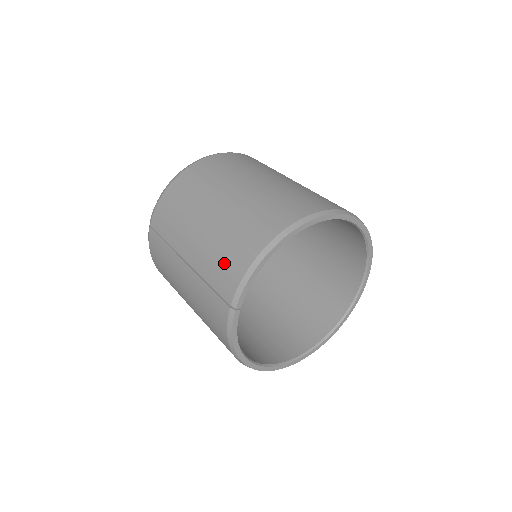
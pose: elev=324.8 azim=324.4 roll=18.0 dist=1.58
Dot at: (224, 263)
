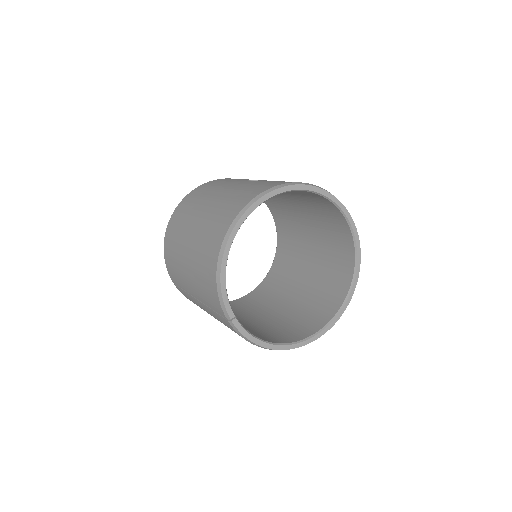
Dot at: (207, 290)
